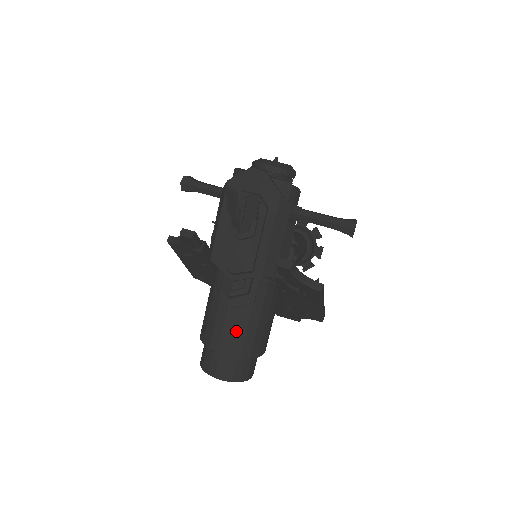
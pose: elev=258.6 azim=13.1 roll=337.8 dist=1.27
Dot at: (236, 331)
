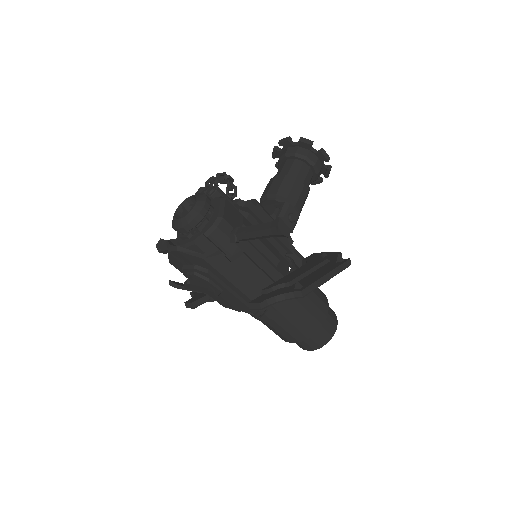
Dot at: (286, 330)
